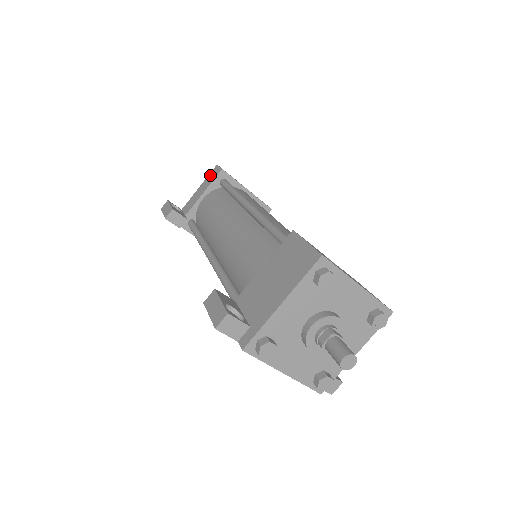
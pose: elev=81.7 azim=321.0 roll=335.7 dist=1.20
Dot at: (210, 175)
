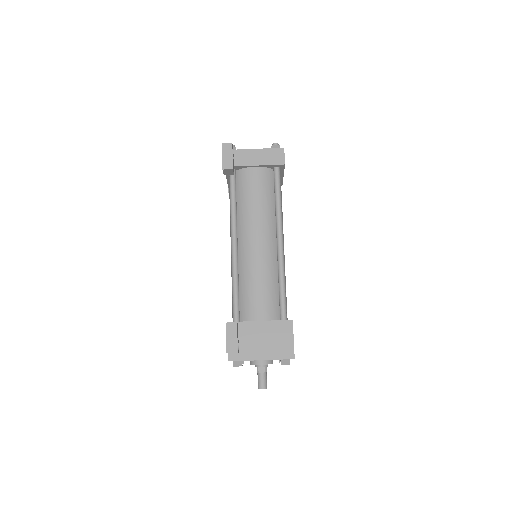
Dot at: (274, 152)
